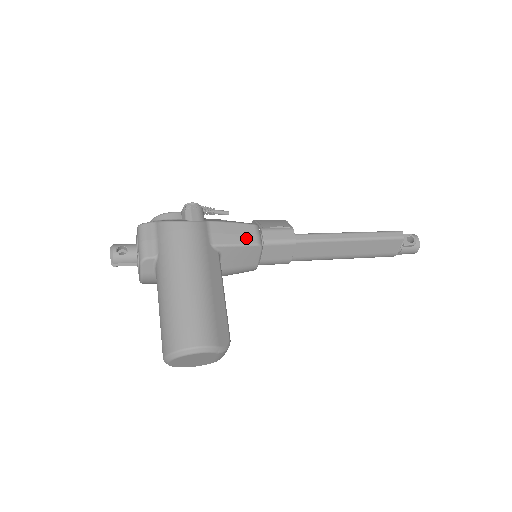
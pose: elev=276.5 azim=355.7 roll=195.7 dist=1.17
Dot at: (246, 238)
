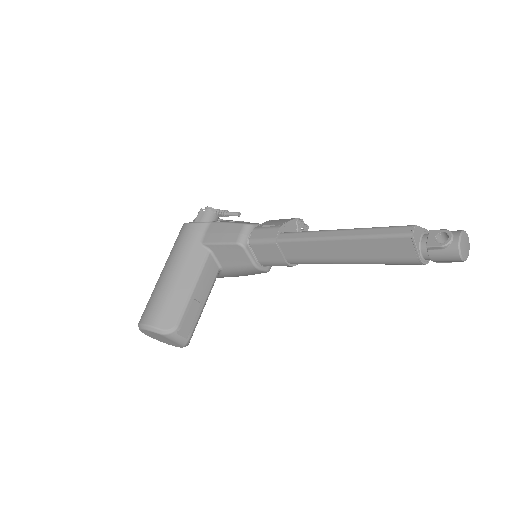
Dot at: (229, 237)
